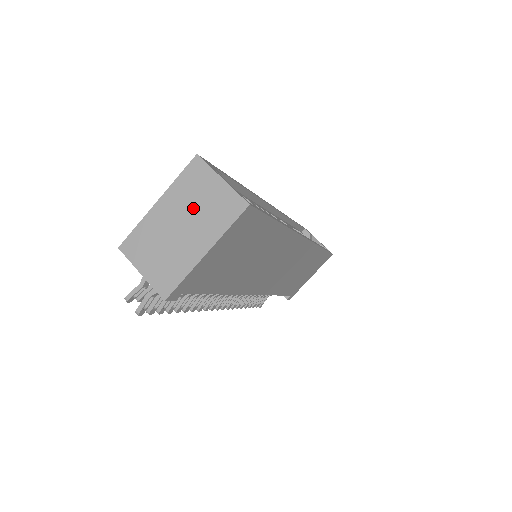
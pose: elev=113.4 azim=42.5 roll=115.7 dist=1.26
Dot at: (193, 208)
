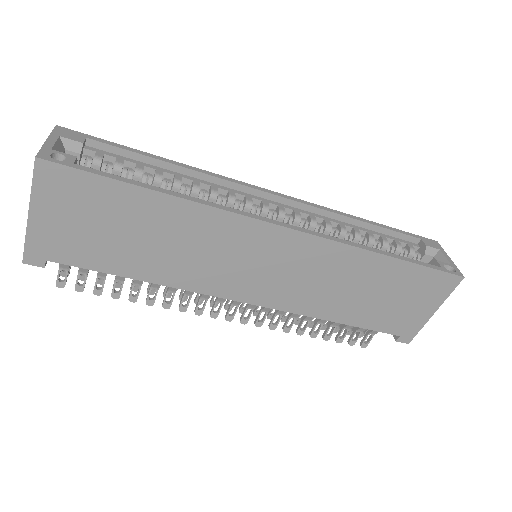
Dot at: occluded
